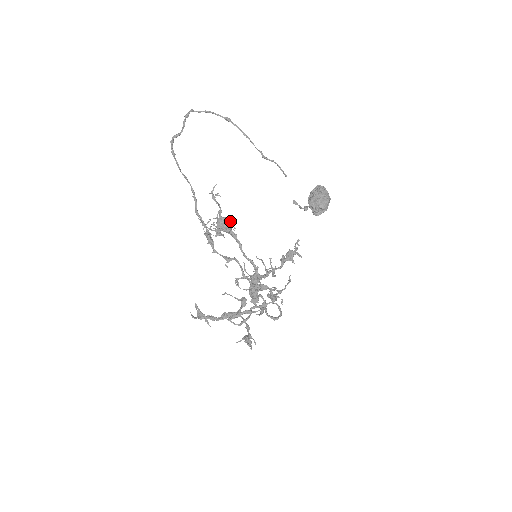
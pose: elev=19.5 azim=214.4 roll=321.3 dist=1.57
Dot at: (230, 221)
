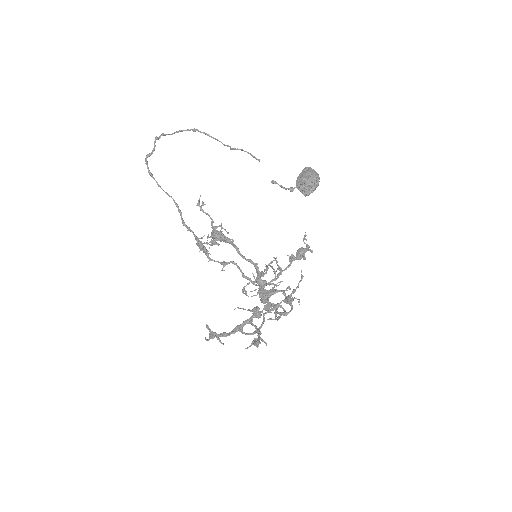
Dot at: (223, 228)
